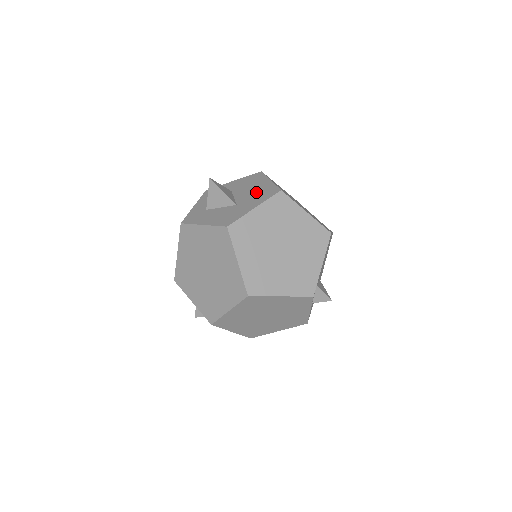
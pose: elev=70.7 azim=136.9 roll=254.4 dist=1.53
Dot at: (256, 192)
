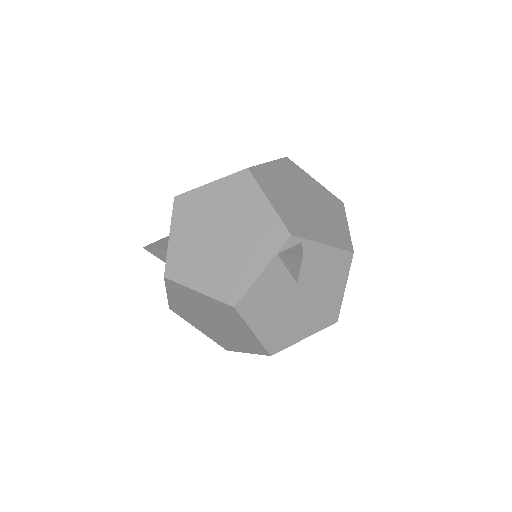
Dot at: occluded
